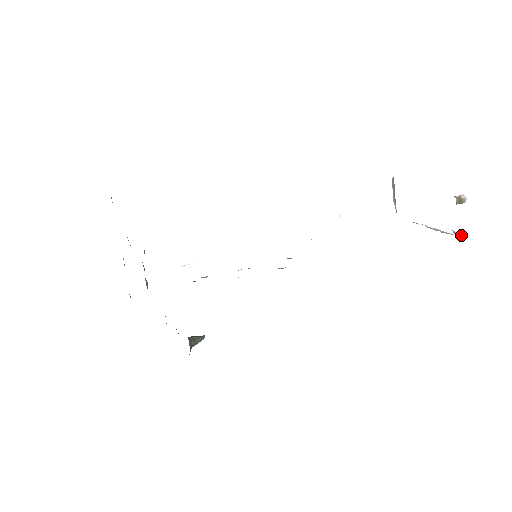
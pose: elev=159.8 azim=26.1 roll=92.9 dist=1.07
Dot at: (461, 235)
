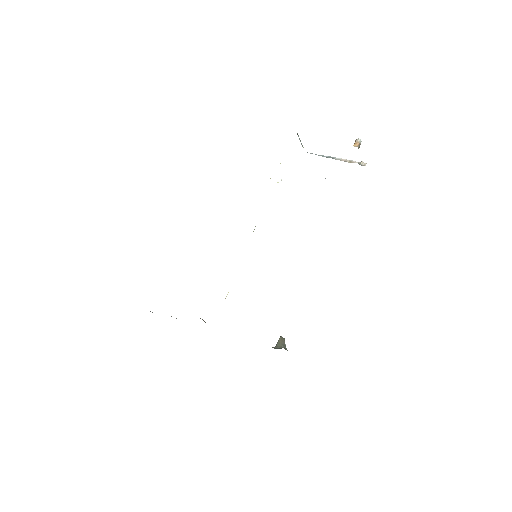
Dot at: (363, 162)
